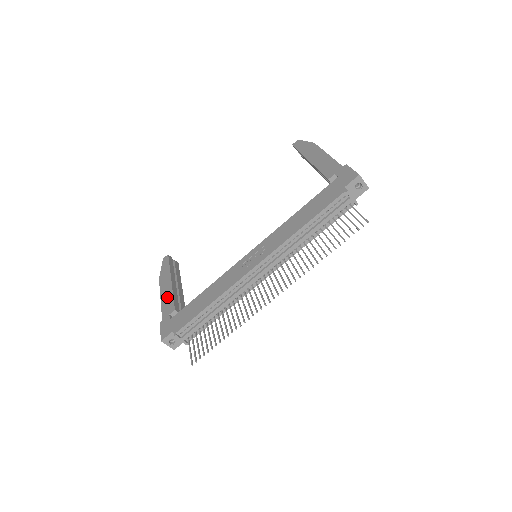
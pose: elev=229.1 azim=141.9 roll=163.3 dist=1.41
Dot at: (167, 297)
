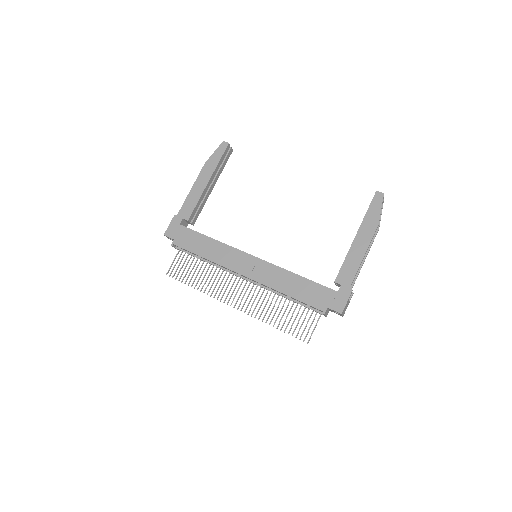
Dot at: (194, 197)
